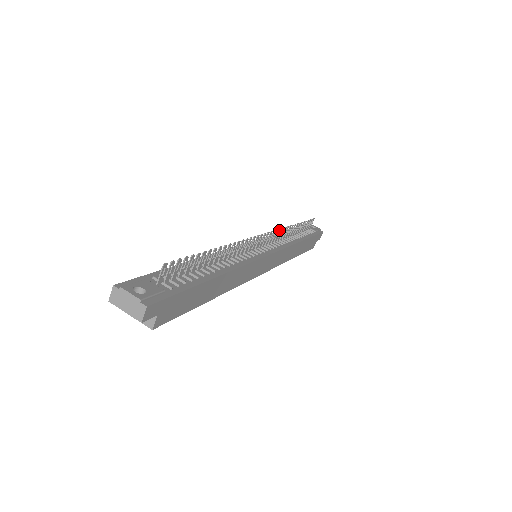
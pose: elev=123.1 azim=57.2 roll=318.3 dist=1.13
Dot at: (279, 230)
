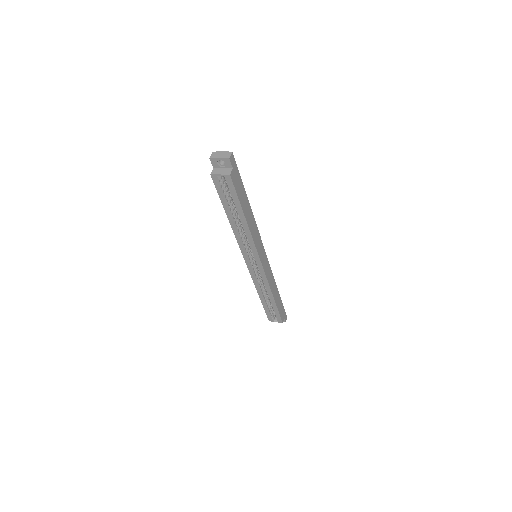
Dot at: occluded
